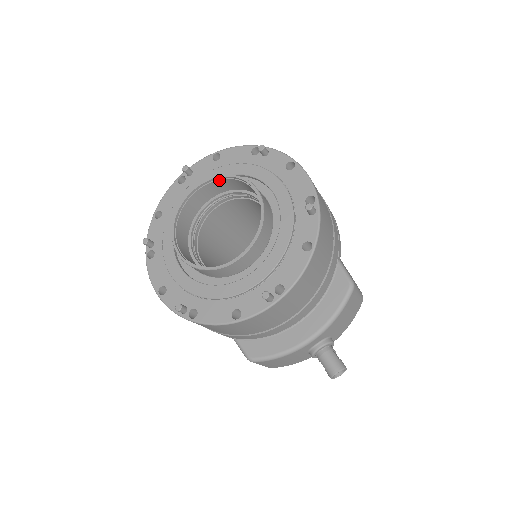
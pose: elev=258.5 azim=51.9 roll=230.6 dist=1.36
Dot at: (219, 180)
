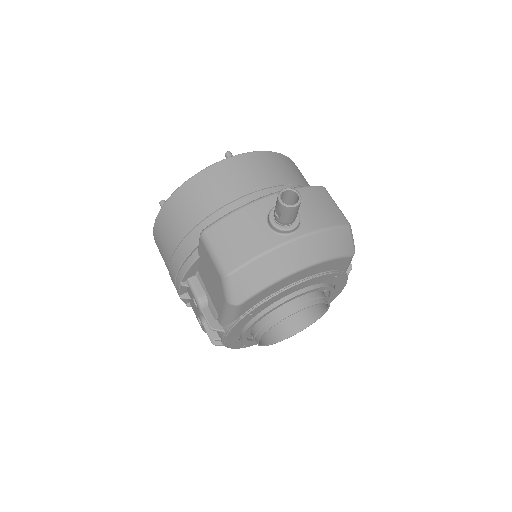
Dot at: occluded
